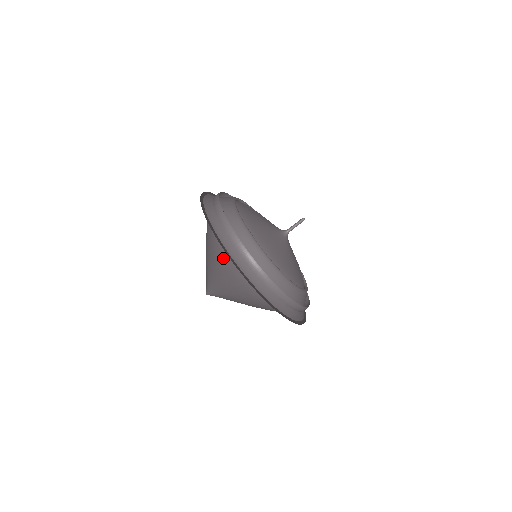
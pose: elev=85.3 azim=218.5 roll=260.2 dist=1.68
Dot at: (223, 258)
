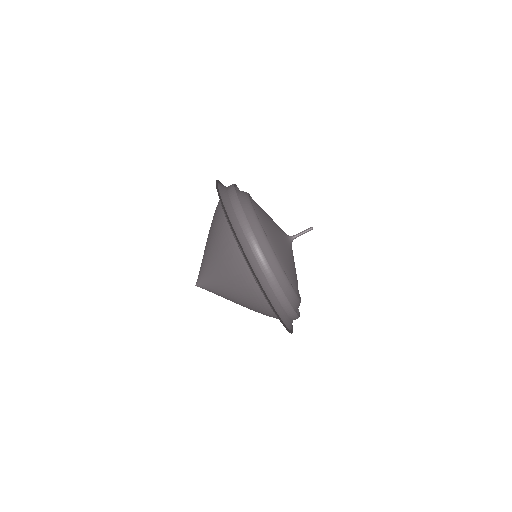
Dot at: (225, 236)
